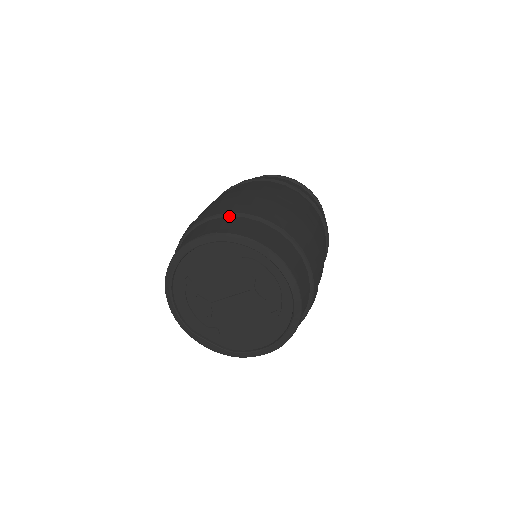
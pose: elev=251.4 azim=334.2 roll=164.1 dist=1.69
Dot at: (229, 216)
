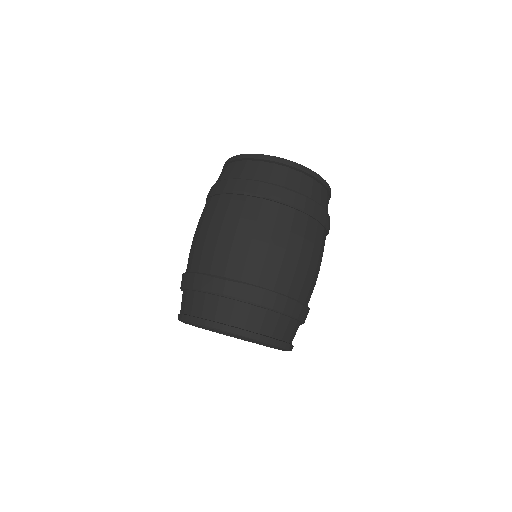
Dot at: (188, 290)
